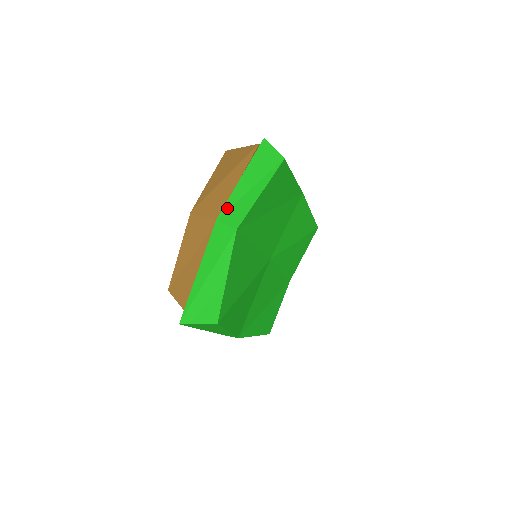
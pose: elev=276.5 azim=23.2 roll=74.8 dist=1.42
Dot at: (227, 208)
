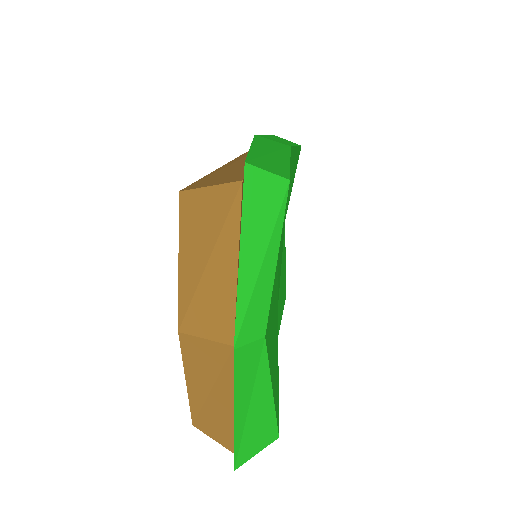
Dot at: (240, 321)
